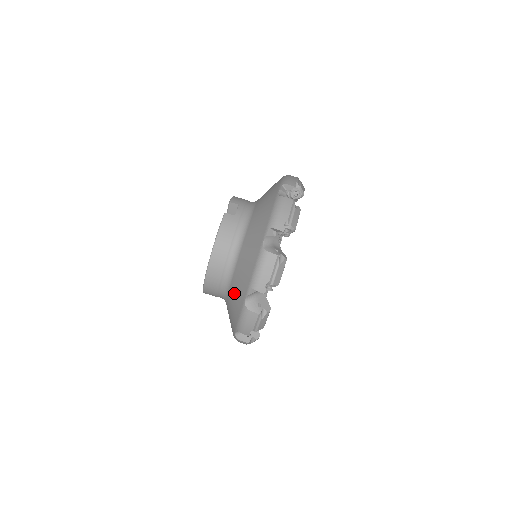
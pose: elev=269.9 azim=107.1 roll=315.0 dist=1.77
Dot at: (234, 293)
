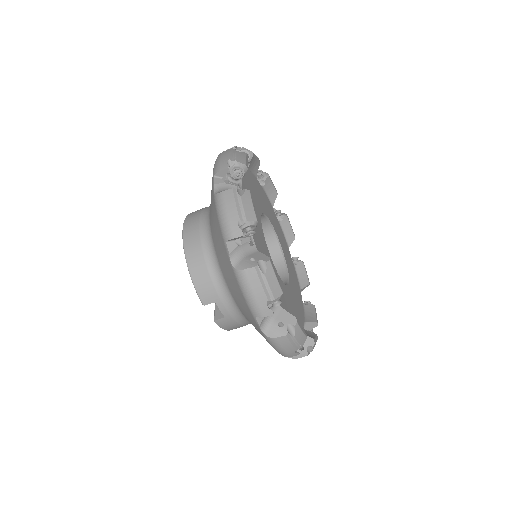
Dot at: occluded
